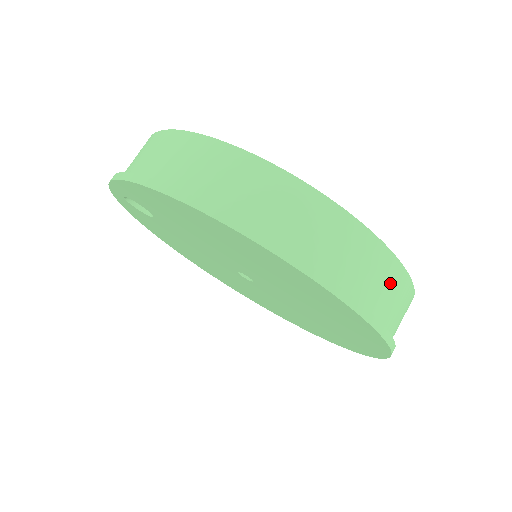
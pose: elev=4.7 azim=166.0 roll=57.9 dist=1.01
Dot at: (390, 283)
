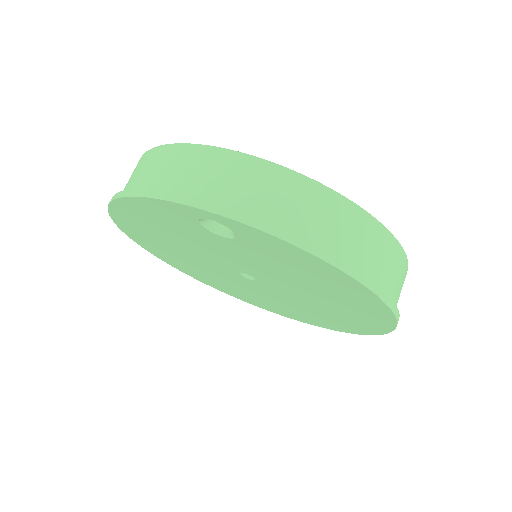
Dot at: occluded
